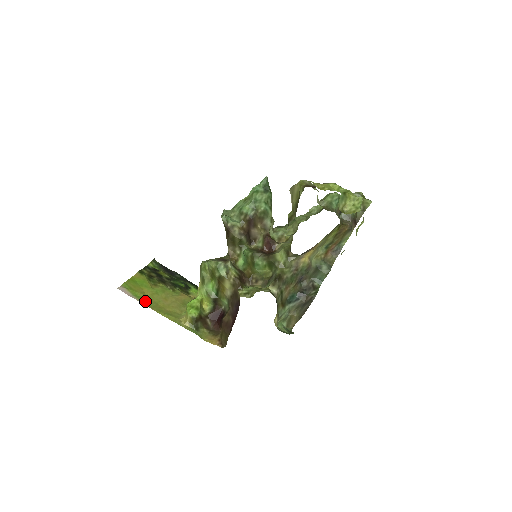
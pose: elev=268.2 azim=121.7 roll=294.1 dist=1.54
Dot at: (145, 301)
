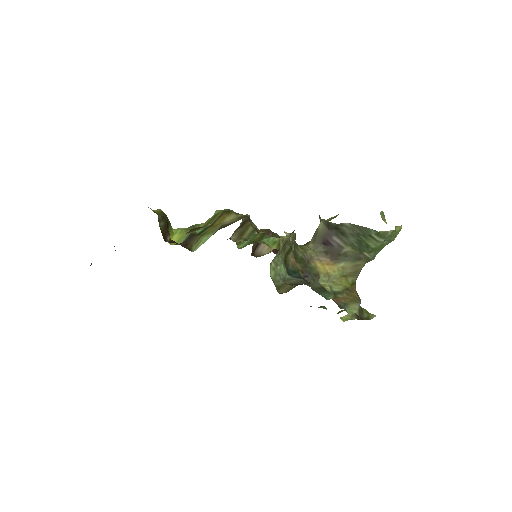
Dot at: occluded
